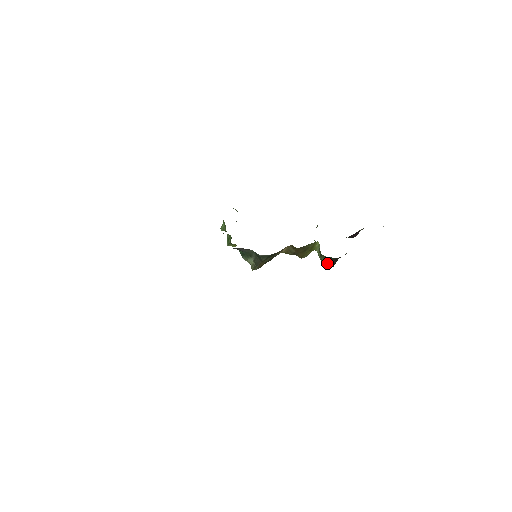
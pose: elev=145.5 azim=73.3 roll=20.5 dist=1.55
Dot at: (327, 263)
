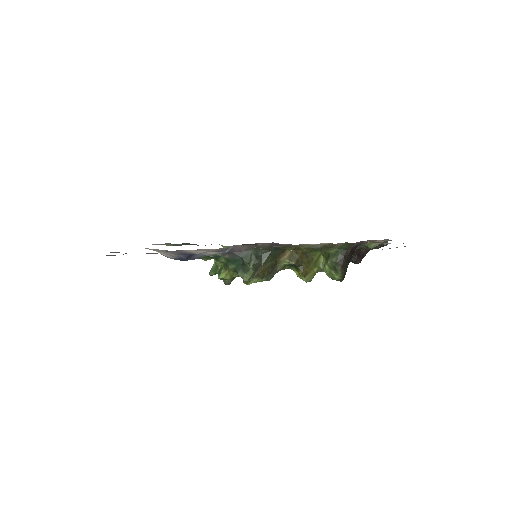
Dot at: (337, 262)
